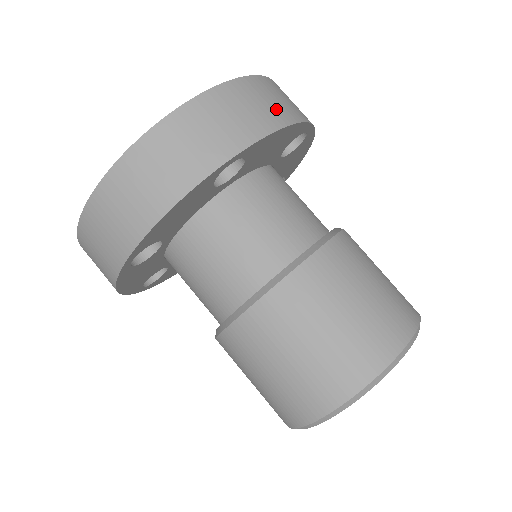
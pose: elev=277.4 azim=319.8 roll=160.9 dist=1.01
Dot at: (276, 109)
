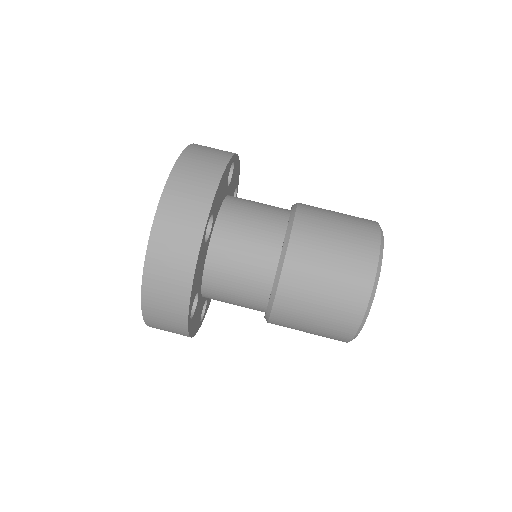
Dot at: (208, 170)
